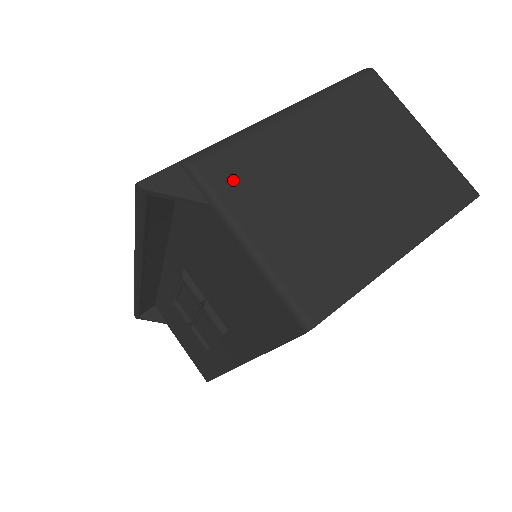
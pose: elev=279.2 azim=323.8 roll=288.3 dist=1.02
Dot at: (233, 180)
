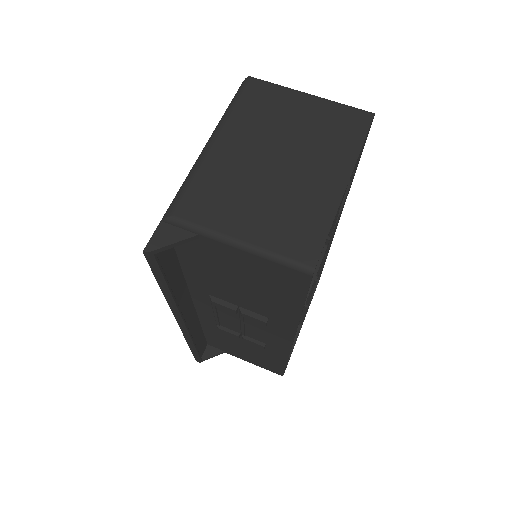
Dot at: (203, 210)
